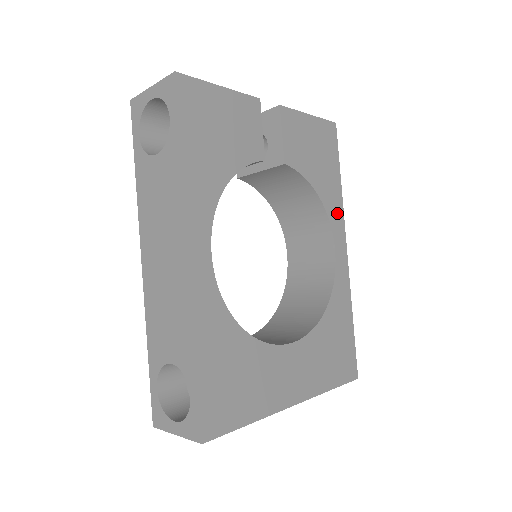
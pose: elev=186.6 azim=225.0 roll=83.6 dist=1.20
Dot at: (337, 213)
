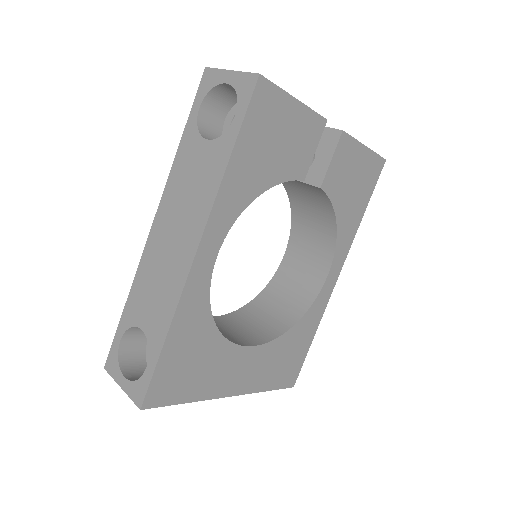
Dot at: (345, 244)
